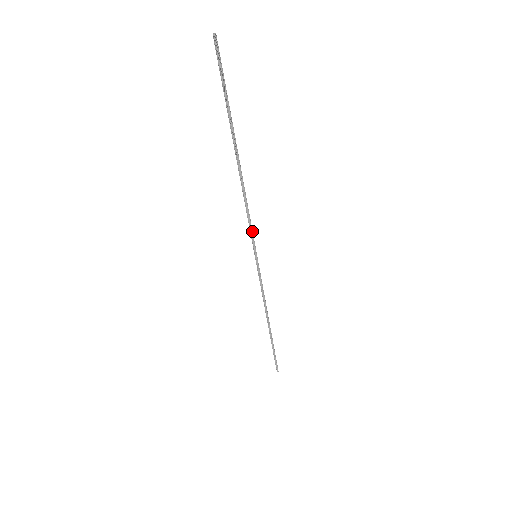
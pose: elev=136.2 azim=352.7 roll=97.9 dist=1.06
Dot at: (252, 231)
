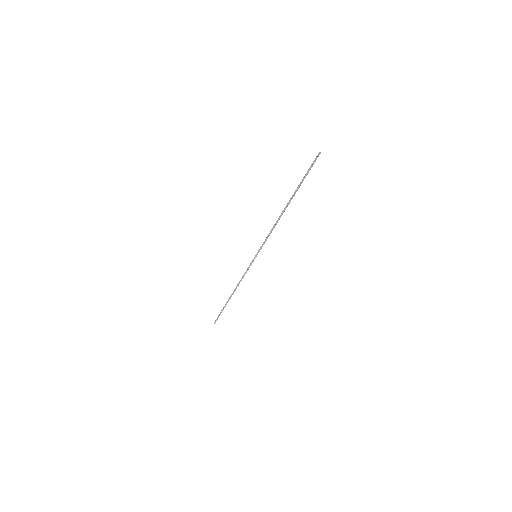
Dot at: occluded
